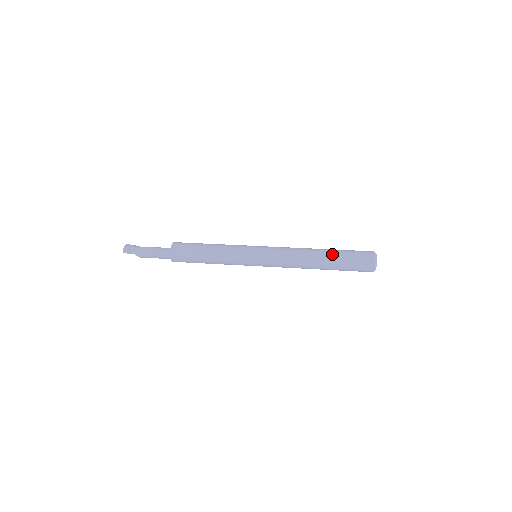
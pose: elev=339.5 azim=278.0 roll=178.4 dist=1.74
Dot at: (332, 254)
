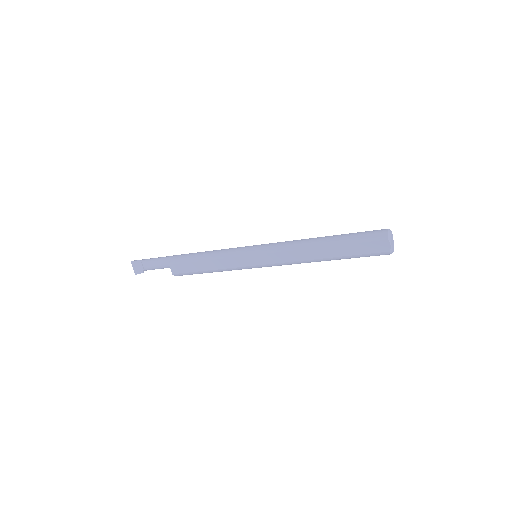
Dot at: occluded
